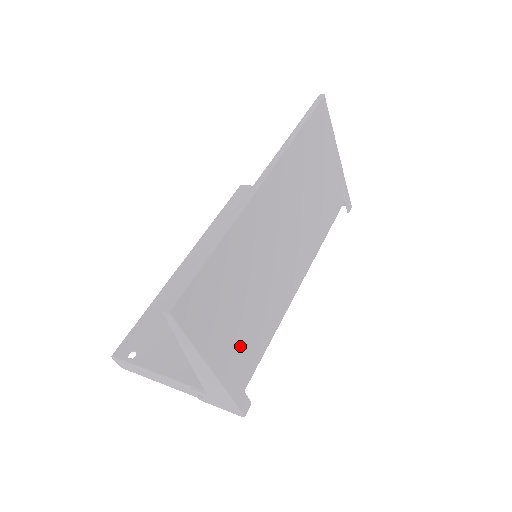
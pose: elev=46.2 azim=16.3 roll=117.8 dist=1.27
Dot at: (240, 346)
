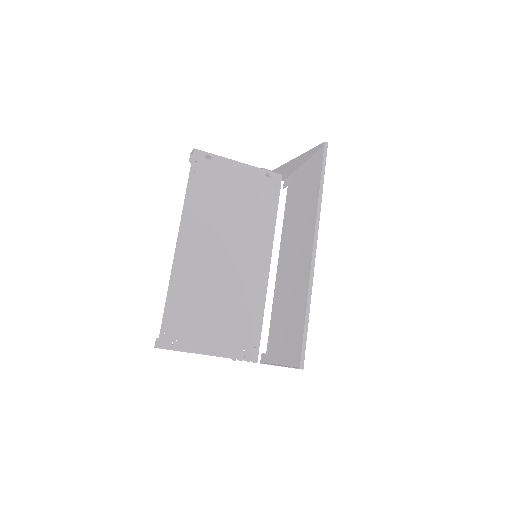
Dot at: (278, 338)
